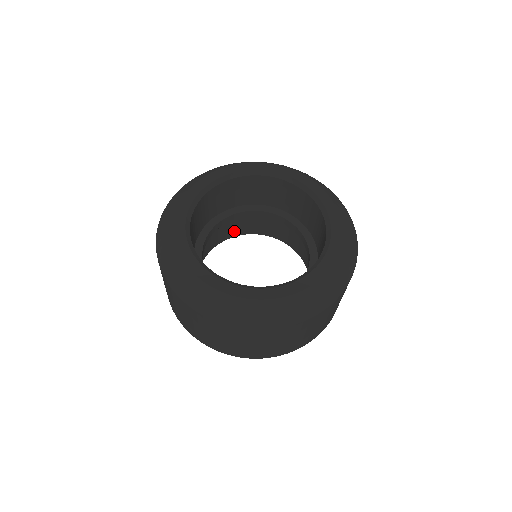
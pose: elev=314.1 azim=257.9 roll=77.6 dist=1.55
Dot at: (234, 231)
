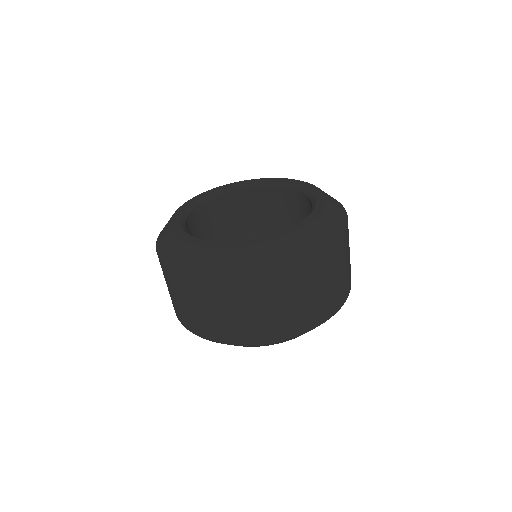
Dot at: occluded
